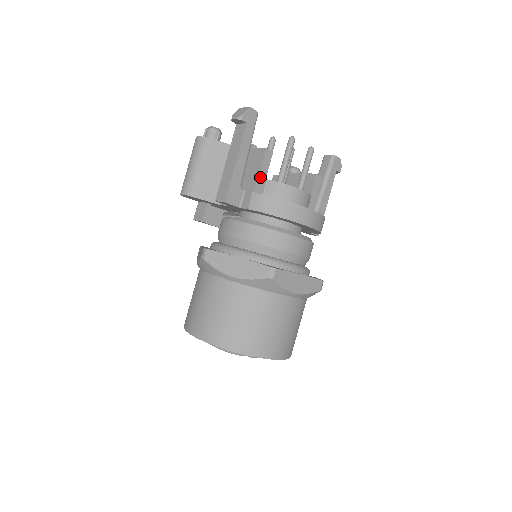
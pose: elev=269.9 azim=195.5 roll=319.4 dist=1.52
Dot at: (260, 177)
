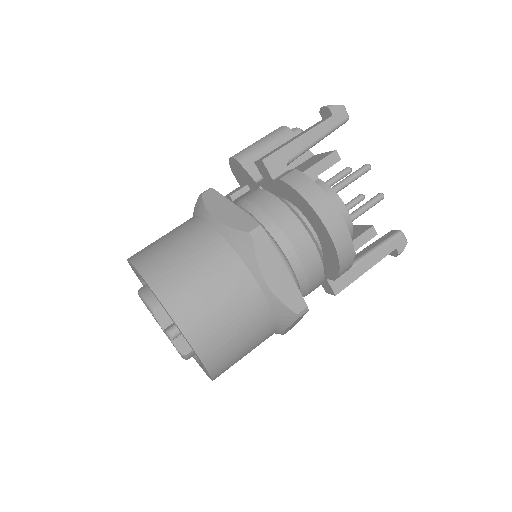
Dot at: (313, 169)
